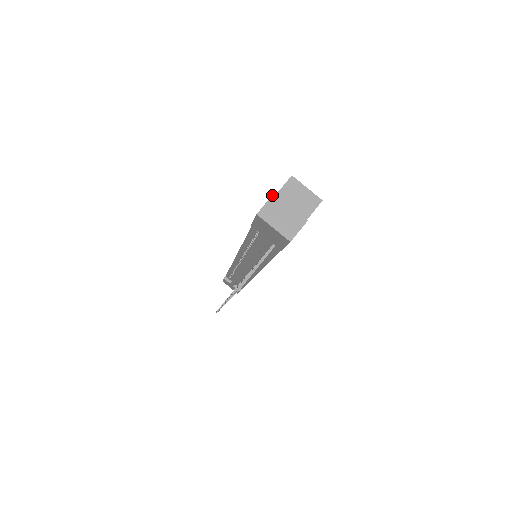
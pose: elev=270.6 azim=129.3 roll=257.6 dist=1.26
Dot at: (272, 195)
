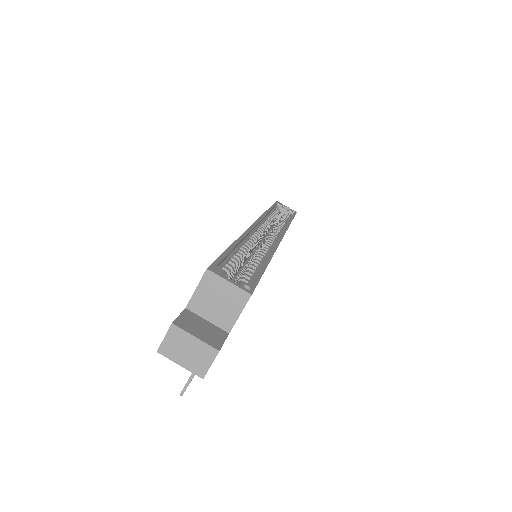
Dot at: occluded
